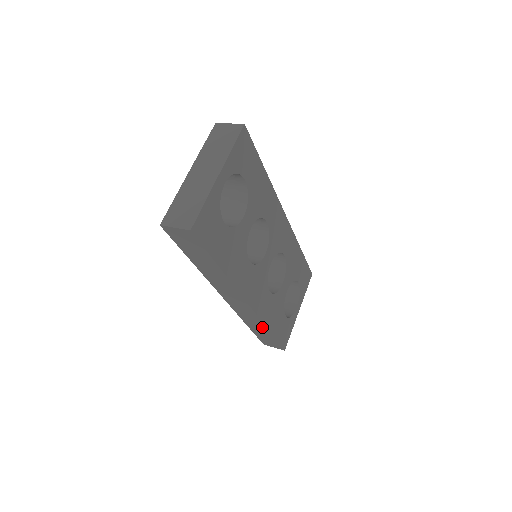
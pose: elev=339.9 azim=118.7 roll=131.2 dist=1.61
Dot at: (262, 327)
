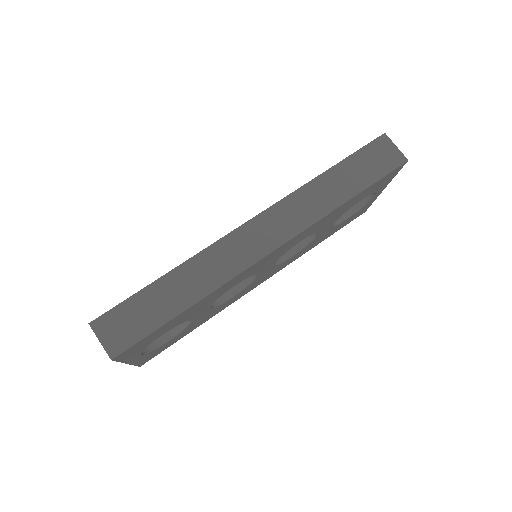
Dot at: occluded
